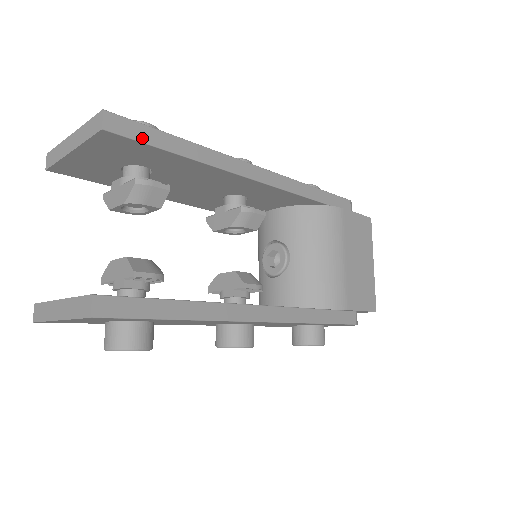
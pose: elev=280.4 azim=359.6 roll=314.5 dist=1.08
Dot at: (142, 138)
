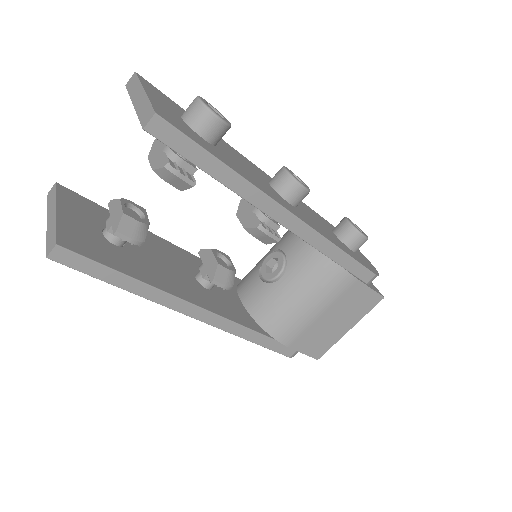
Dot at: (180, 149)
